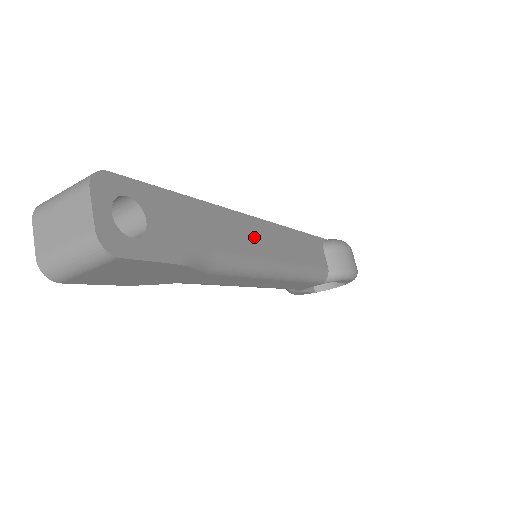
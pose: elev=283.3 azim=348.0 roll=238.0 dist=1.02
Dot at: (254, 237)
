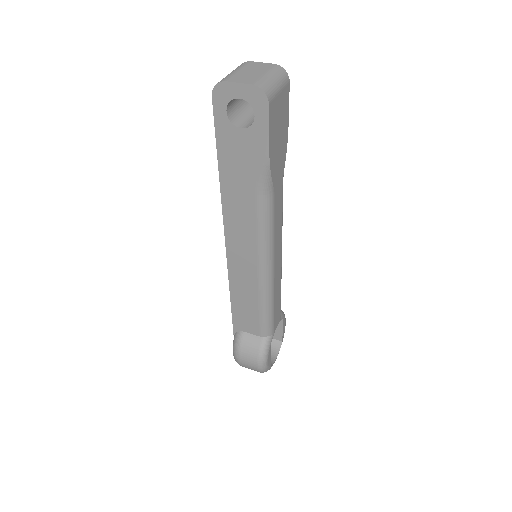
Dot at: occluded
